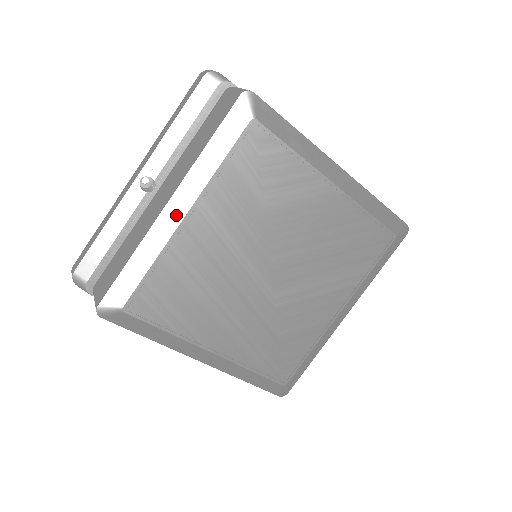
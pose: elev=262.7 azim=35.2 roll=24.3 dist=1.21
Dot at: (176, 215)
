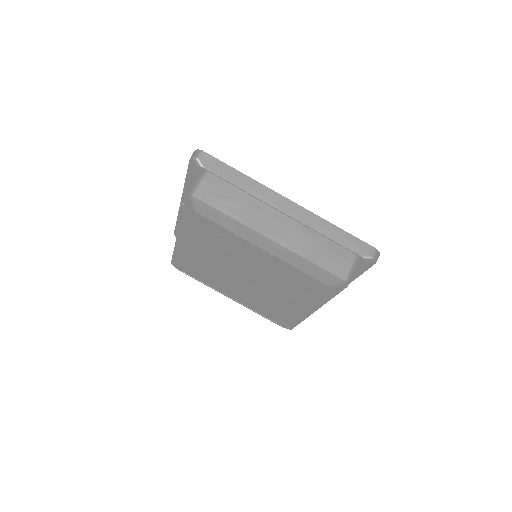
Dot at: (182, 242)
